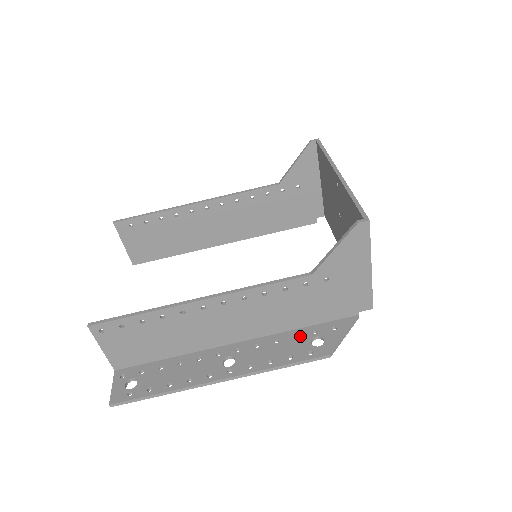
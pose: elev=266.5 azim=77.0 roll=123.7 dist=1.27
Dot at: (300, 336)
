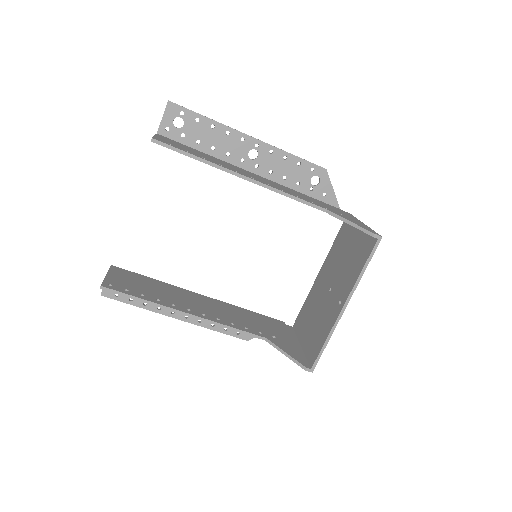
Dot at: occluded
